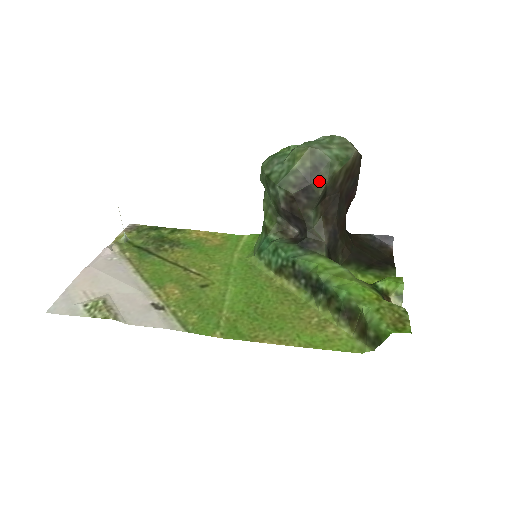
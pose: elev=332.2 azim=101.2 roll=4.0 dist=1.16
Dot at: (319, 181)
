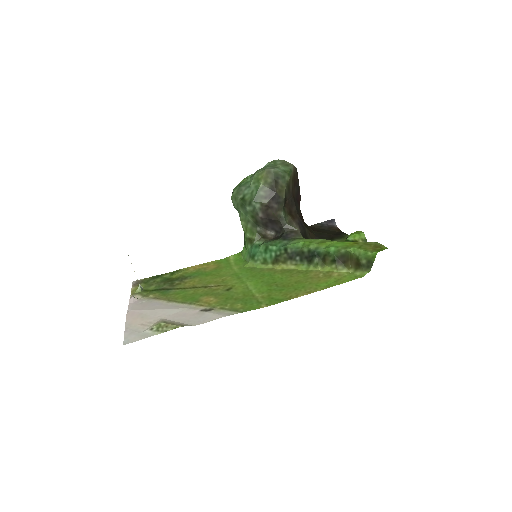
Dot at: (281, 189)
